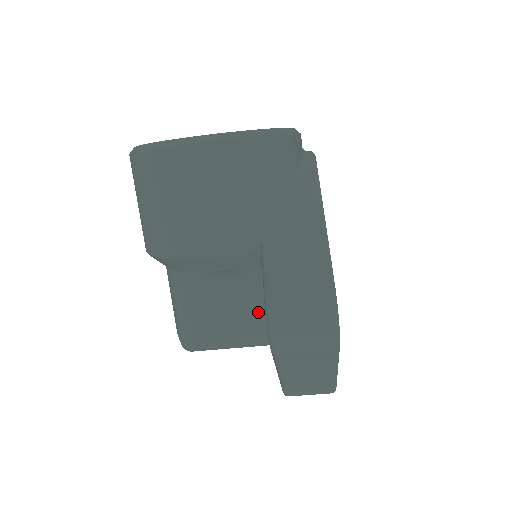
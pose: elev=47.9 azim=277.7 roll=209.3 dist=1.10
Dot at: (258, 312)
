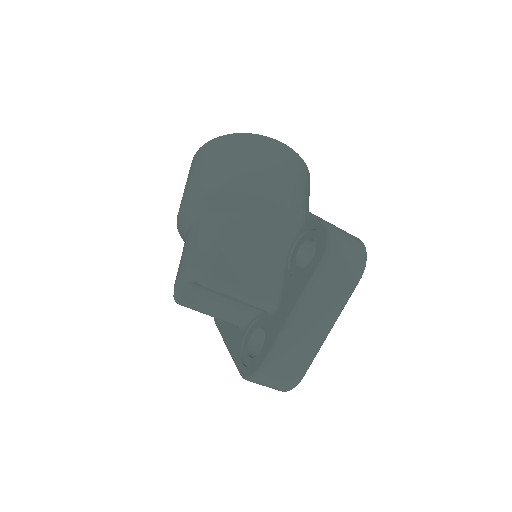
Dot at: (272, 274)
